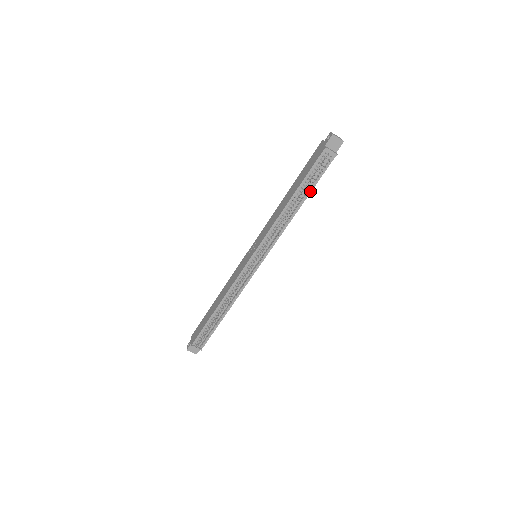
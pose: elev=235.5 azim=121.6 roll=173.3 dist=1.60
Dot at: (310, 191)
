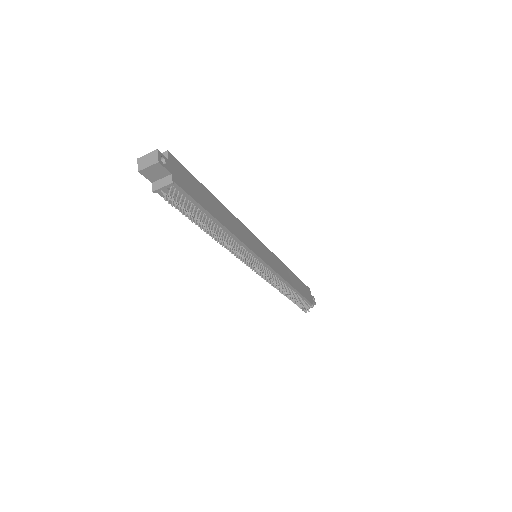
Dot at: (208, 214)
